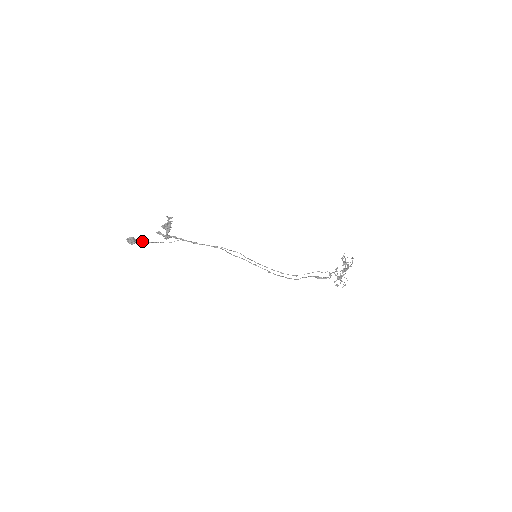
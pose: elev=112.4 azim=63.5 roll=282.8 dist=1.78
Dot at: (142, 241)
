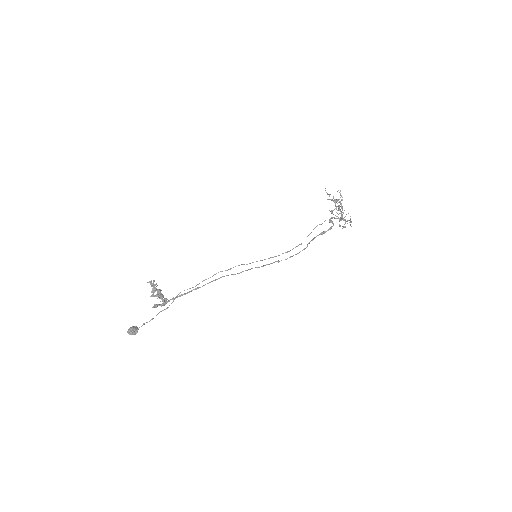
Dot at: (144, 324)
